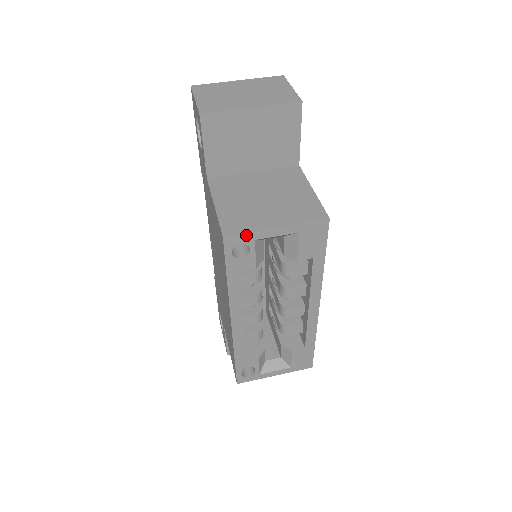
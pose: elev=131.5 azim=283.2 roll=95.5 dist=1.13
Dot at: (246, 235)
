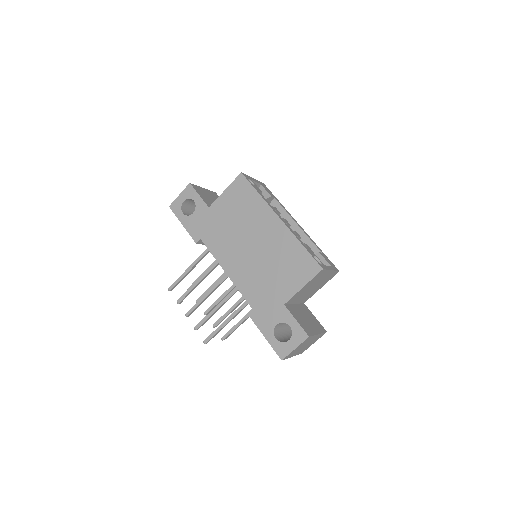
Dot at: (247, 176)
